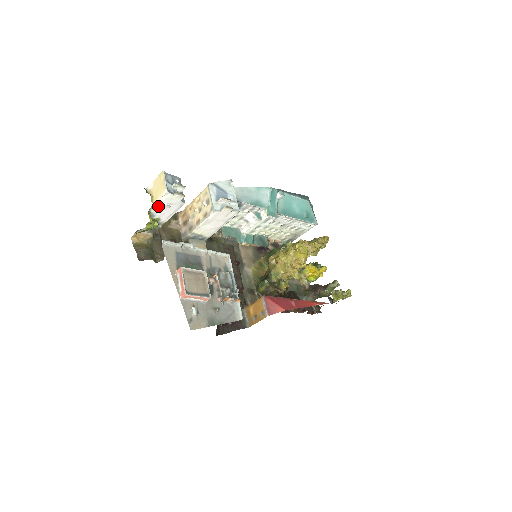
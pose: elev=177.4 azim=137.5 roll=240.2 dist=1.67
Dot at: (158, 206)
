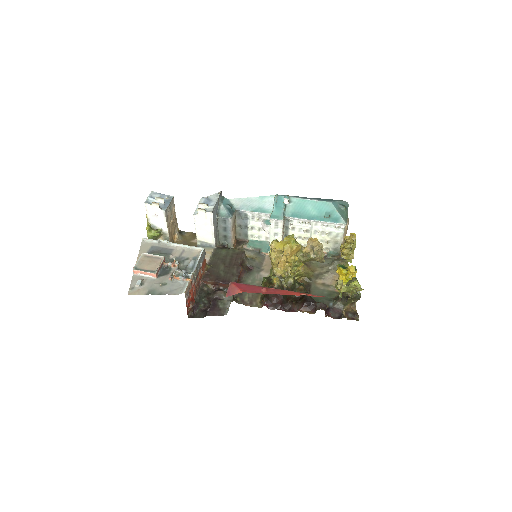
Dot at: (150, 217)
